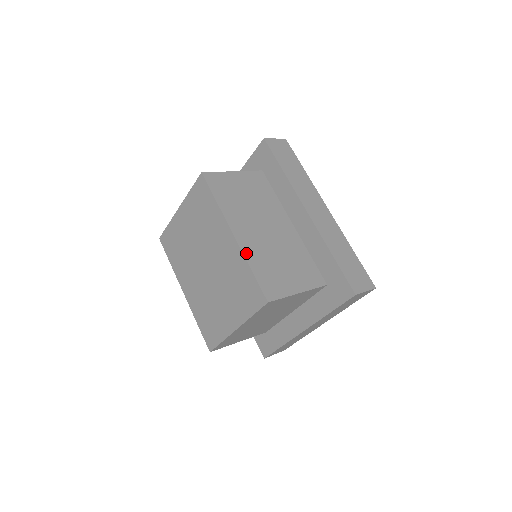
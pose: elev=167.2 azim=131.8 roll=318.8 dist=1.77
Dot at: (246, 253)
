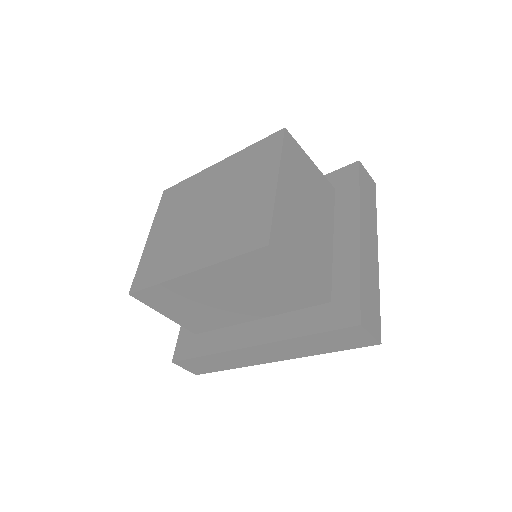
Dot at: occluded
